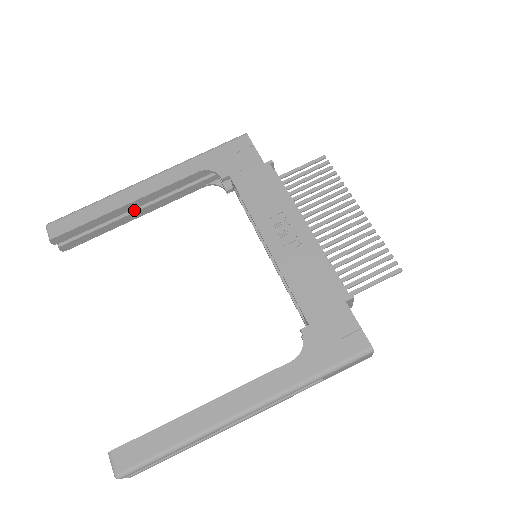
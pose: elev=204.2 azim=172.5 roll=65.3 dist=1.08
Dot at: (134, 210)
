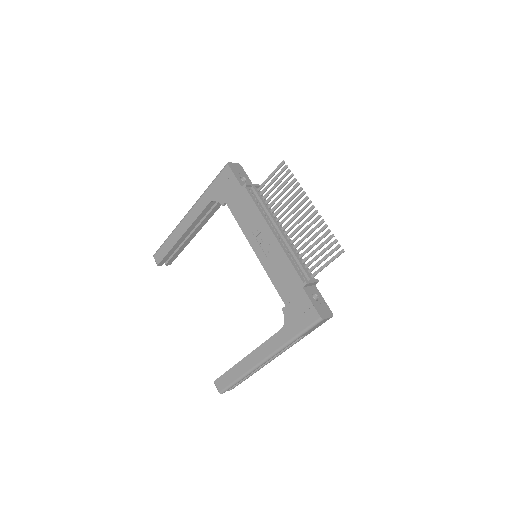
Dot at: (190, 233)
